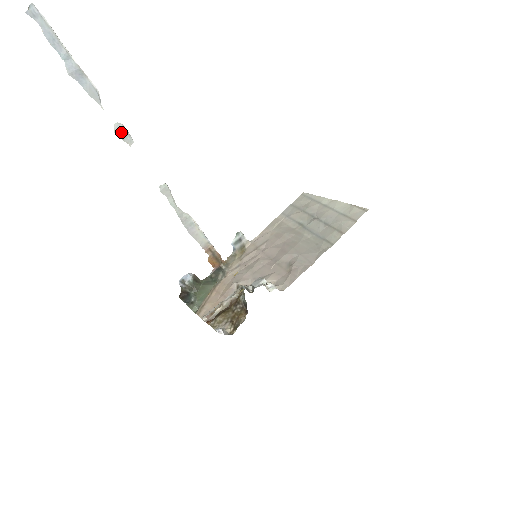
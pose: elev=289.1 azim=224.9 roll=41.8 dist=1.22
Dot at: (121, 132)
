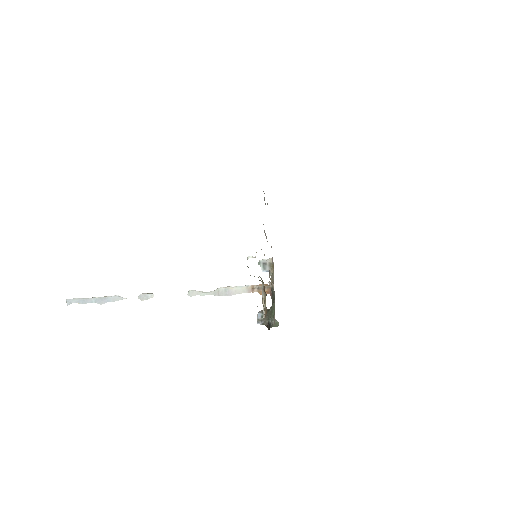
Dot at: (144, 297)
